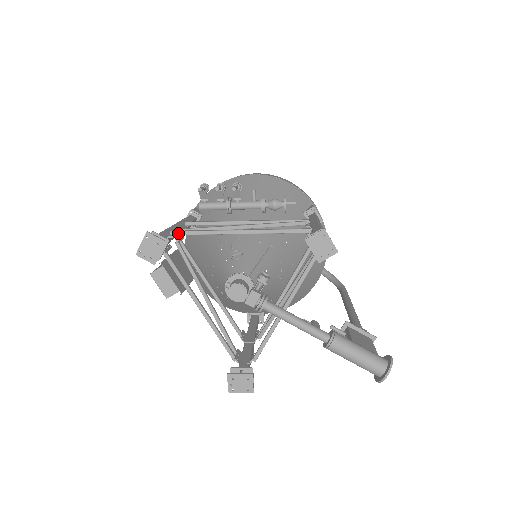
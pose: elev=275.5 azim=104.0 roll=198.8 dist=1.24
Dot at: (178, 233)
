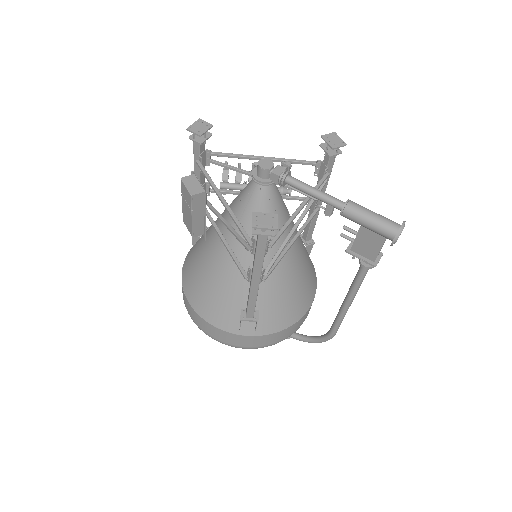
Dot at: (213, 152)
